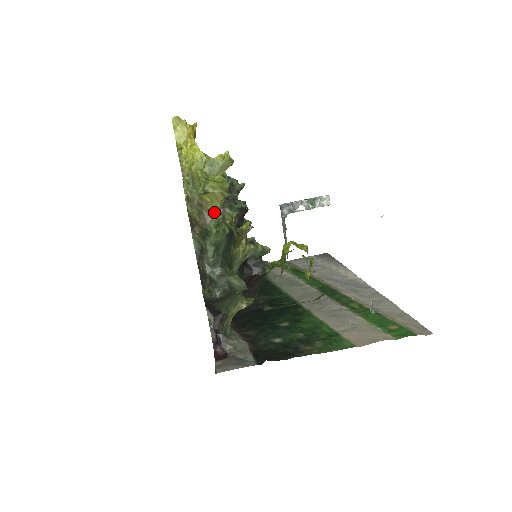
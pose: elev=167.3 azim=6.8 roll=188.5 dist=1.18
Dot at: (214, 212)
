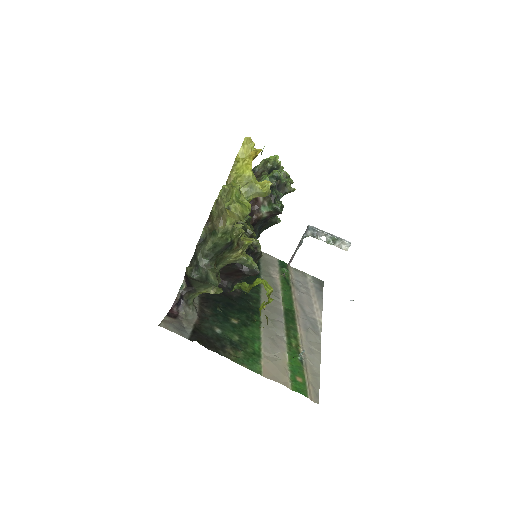
Dot at: (228, 223)
